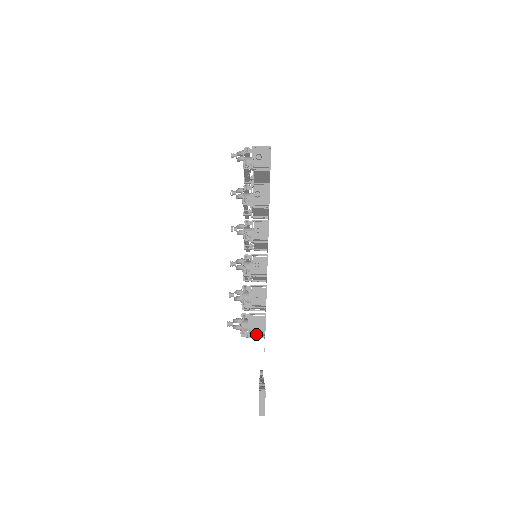
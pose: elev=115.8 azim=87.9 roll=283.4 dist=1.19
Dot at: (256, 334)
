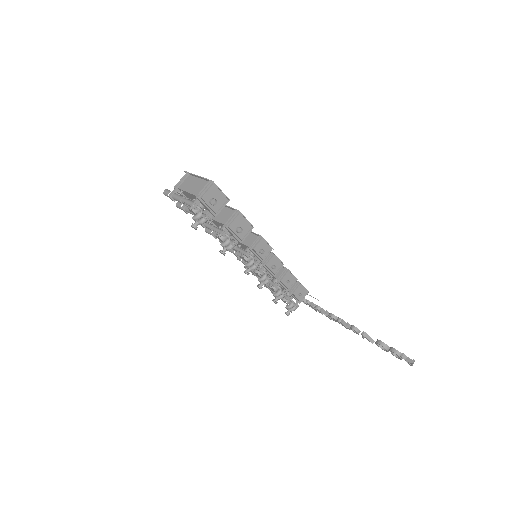
Dot at: occluded
